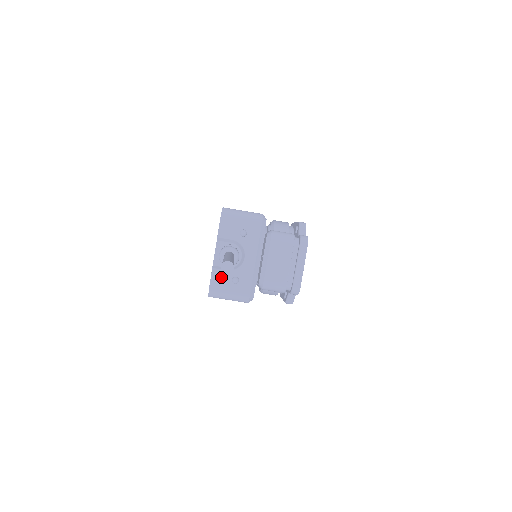
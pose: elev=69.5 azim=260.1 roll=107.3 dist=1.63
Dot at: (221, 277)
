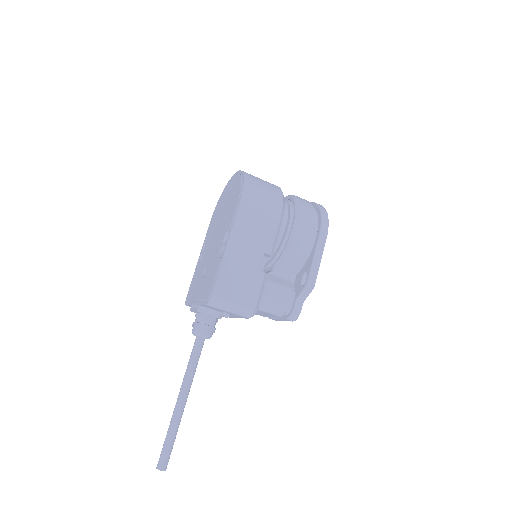
Dot at: occluded
